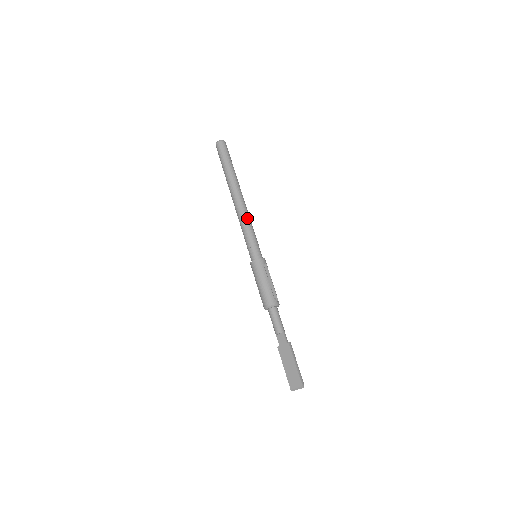
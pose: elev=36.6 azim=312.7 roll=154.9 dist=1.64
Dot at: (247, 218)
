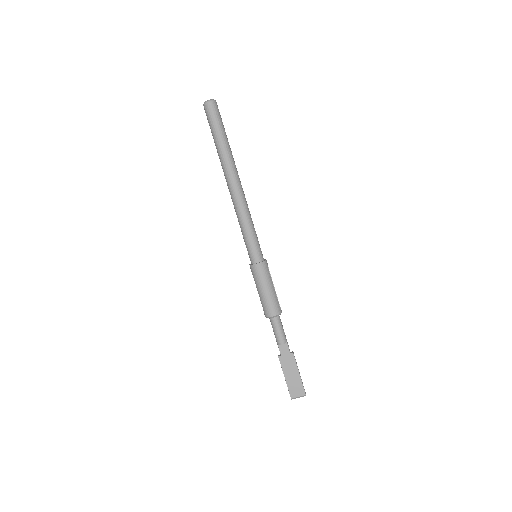
Dot at: (248, 210)
